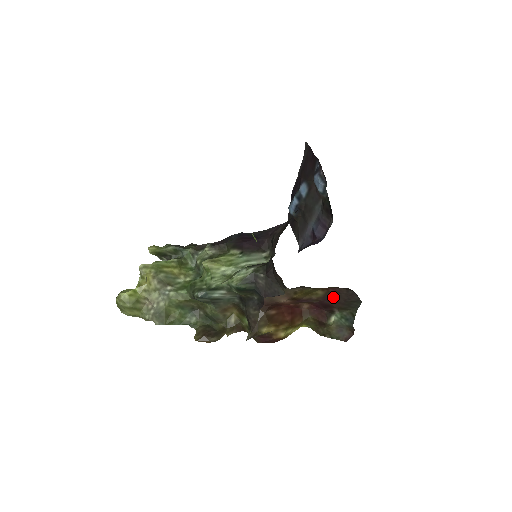
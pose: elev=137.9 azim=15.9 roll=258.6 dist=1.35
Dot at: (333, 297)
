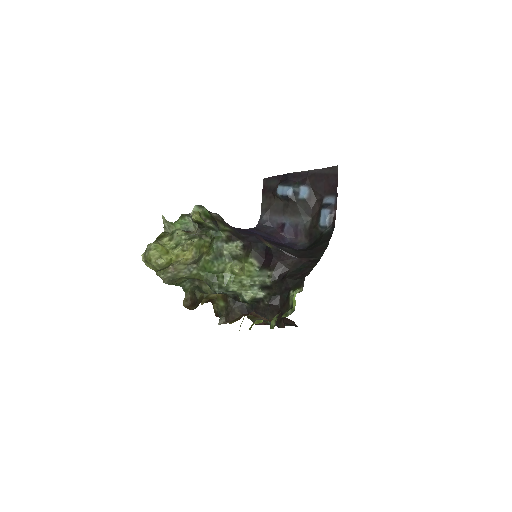
Dot at: occluded
